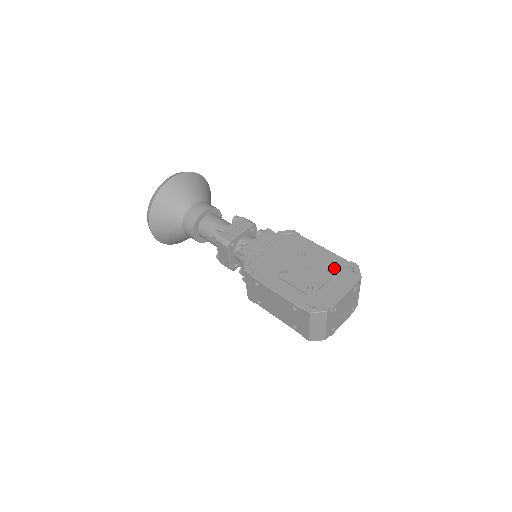
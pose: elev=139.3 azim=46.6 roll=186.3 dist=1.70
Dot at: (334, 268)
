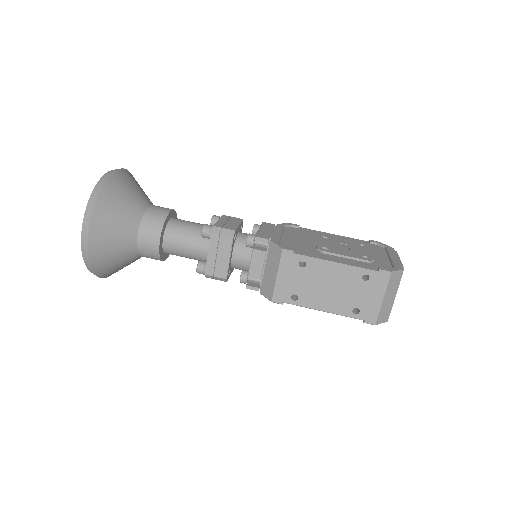
Dot at: (364, 244)
